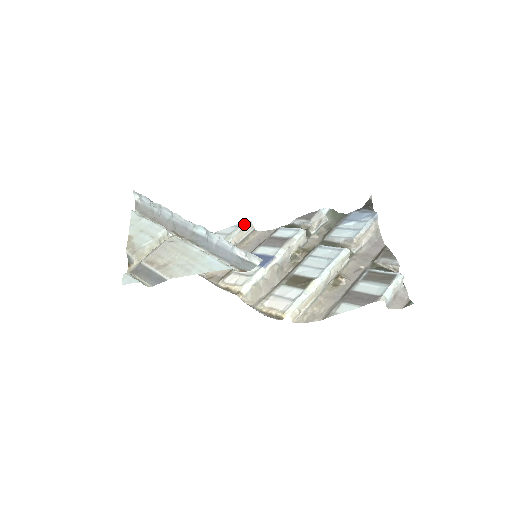
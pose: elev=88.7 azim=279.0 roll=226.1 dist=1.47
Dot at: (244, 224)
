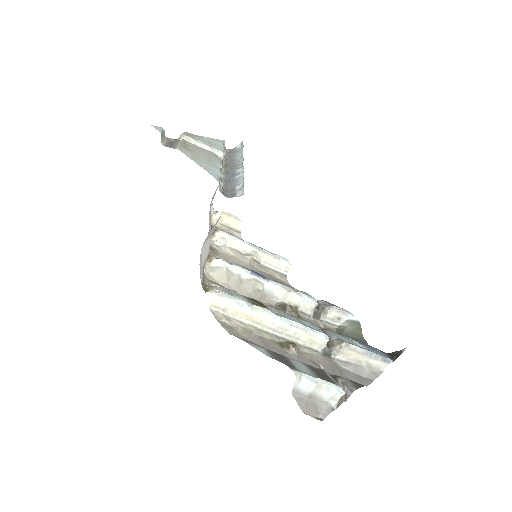
Dot at: (283, 258)
